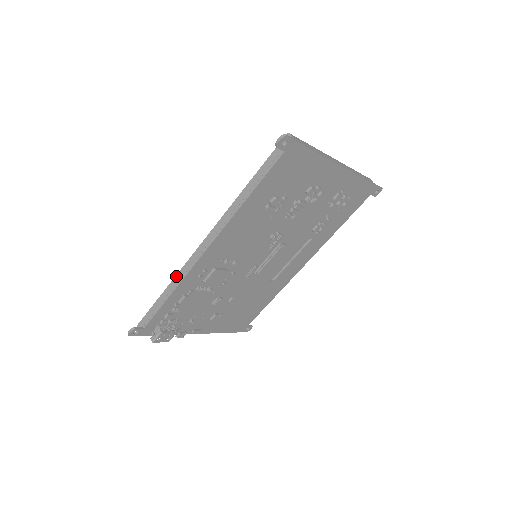
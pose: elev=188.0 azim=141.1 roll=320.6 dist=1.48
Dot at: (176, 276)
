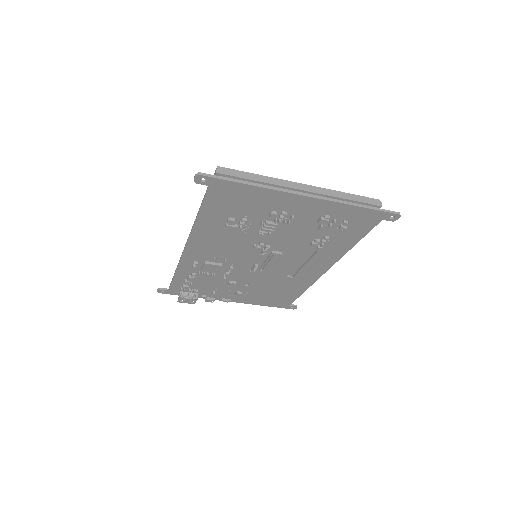
Dot at: occluded
